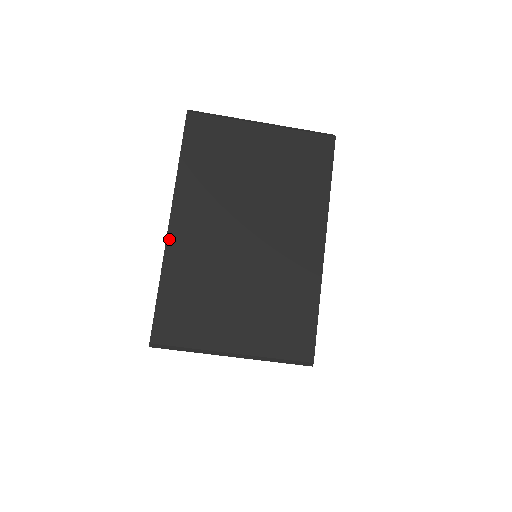
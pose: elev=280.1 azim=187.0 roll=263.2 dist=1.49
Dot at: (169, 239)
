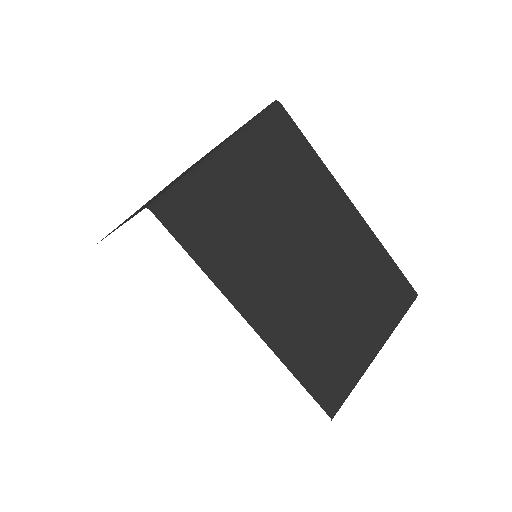
Dot at: (263, 336)
